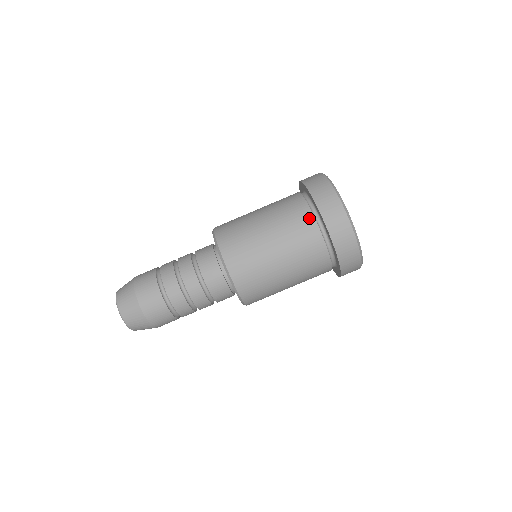
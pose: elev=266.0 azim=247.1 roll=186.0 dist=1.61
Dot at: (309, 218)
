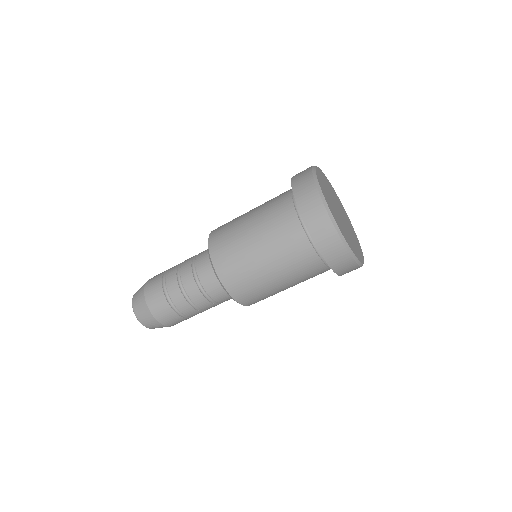
Dot at: (290, 212)
